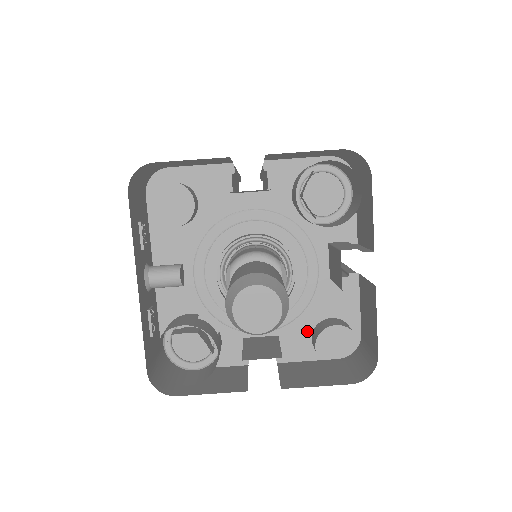
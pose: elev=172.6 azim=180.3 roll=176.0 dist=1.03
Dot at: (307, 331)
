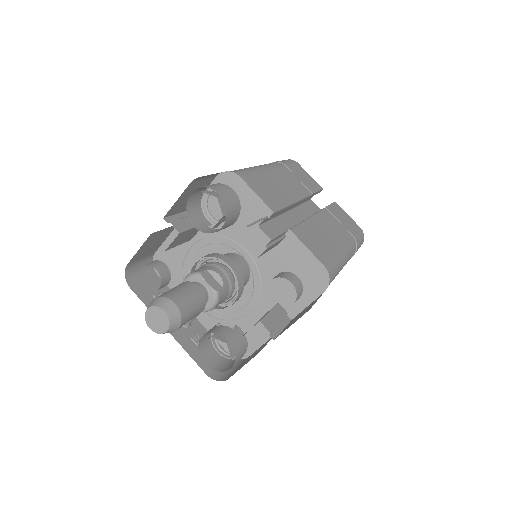
Dot at: (291, 288)
